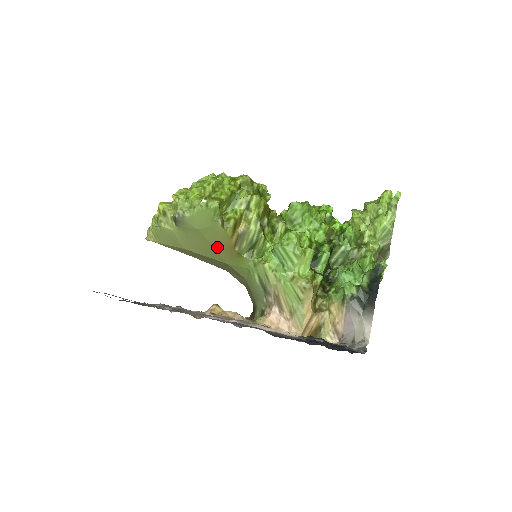
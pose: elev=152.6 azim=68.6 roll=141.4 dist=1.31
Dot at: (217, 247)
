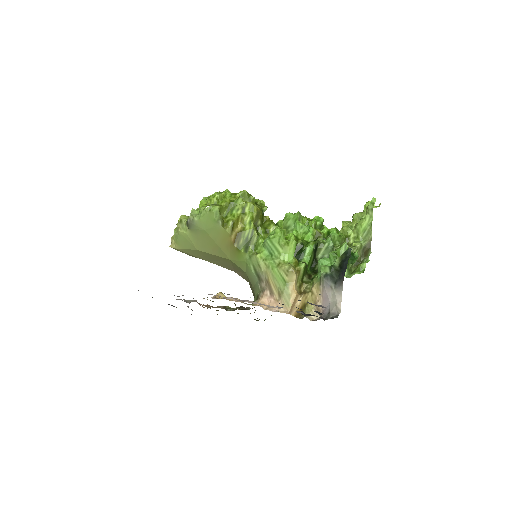
Dot at: (220, 245)
